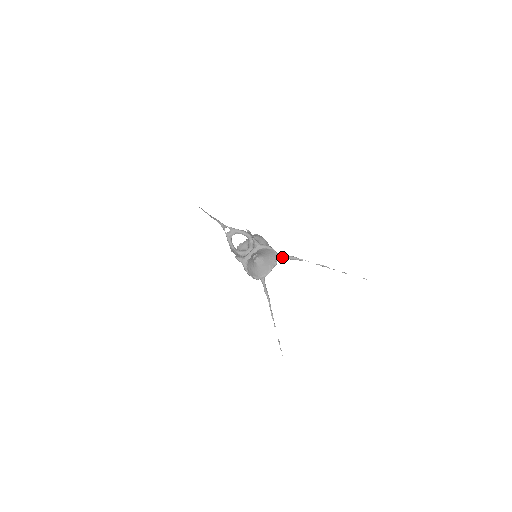
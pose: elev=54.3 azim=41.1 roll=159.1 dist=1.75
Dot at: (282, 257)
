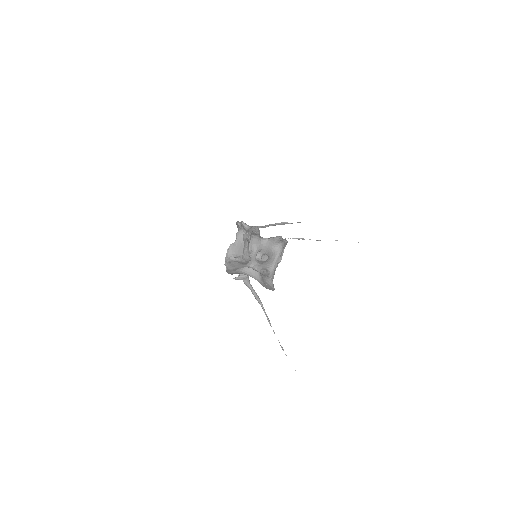
Dot at: occluded
